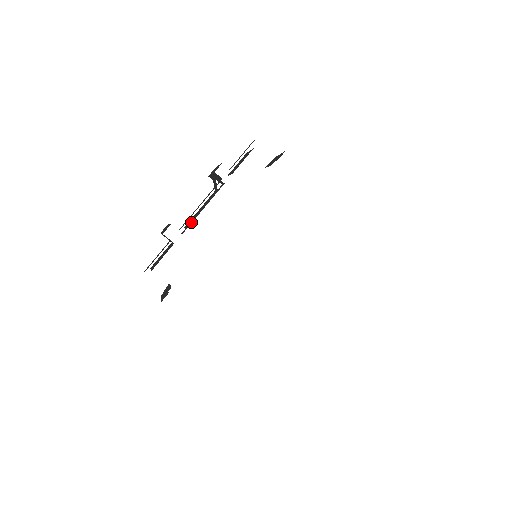
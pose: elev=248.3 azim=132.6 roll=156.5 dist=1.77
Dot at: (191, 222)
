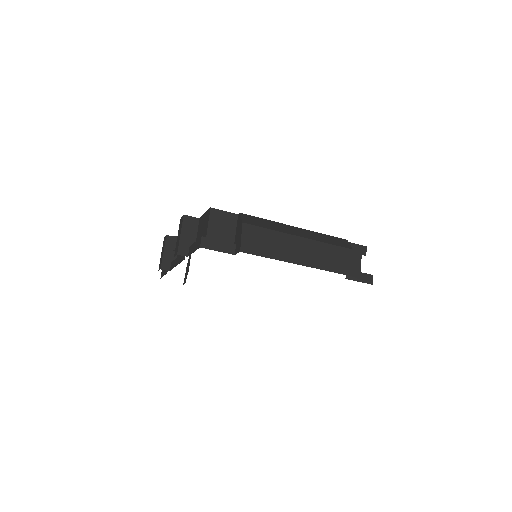
Dot at: occluded
